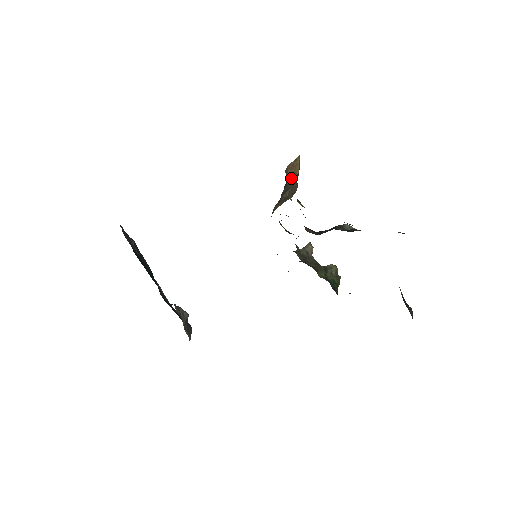
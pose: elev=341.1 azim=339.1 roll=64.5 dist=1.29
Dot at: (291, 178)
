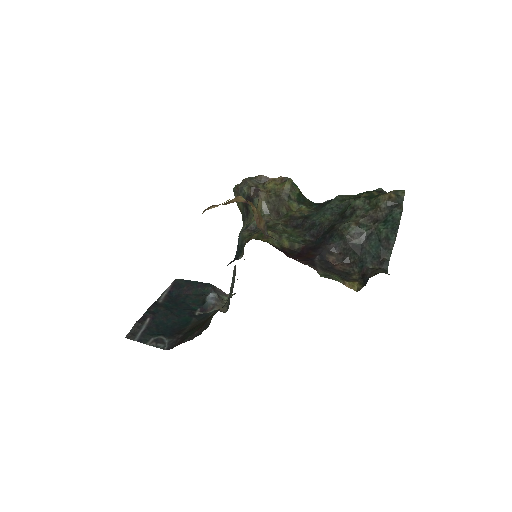
Dot at: (265, 227)
